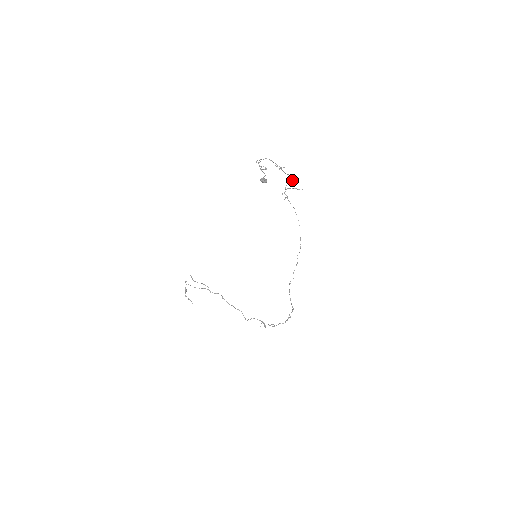
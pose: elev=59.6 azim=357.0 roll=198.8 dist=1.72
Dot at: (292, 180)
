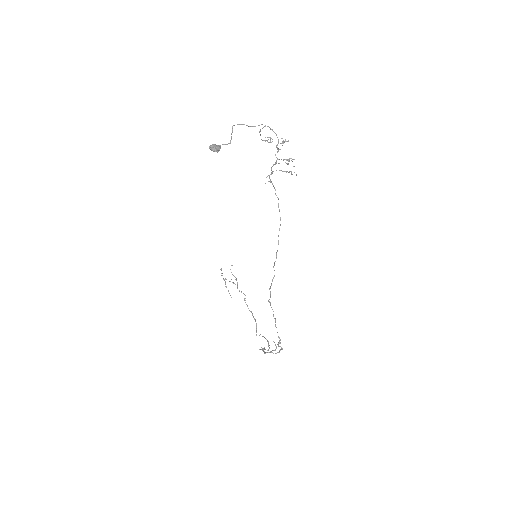
Dot at: (283, 159)
